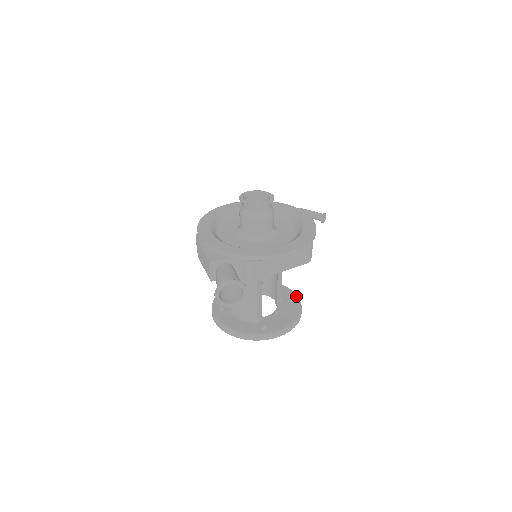
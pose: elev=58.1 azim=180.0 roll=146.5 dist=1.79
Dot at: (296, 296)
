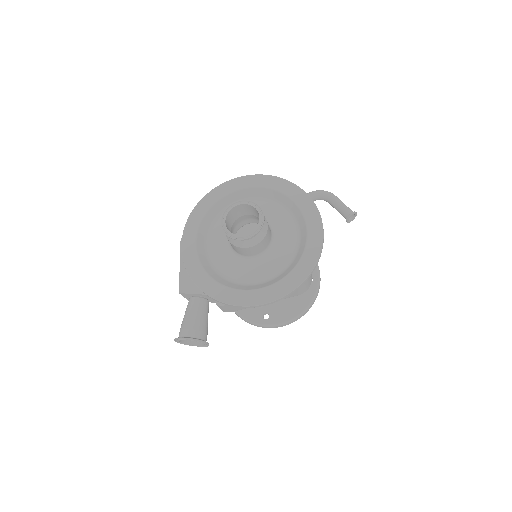
Dot at: (317, 274)
